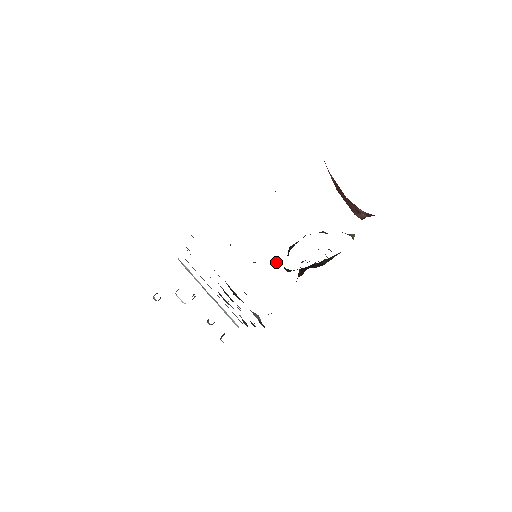
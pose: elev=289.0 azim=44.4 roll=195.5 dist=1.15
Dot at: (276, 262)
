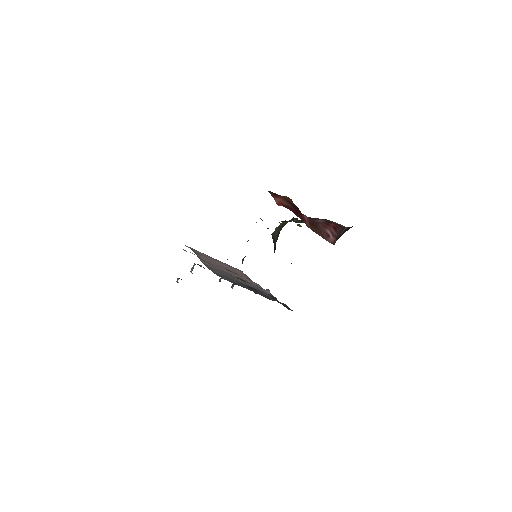
Dot at: occluded
